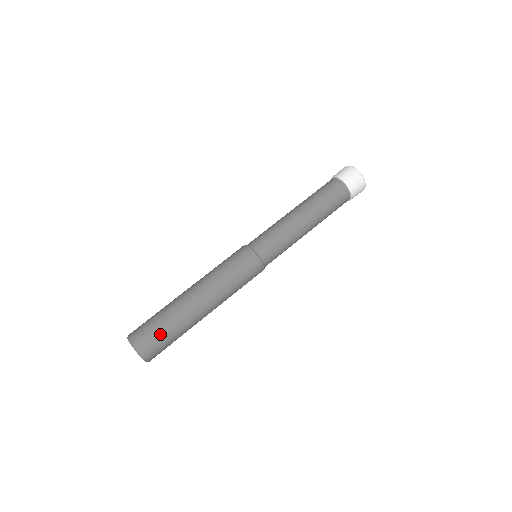
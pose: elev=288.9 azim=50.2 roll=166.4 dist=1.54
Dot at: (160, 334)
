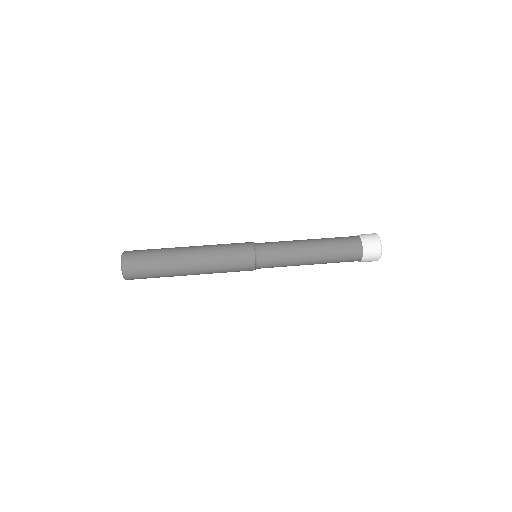
Dot at: (146, 253)
